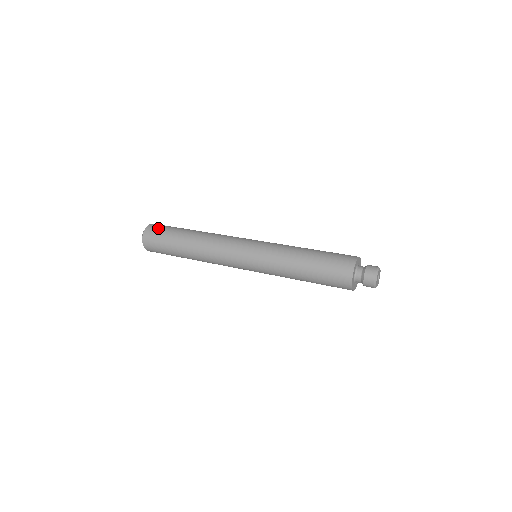
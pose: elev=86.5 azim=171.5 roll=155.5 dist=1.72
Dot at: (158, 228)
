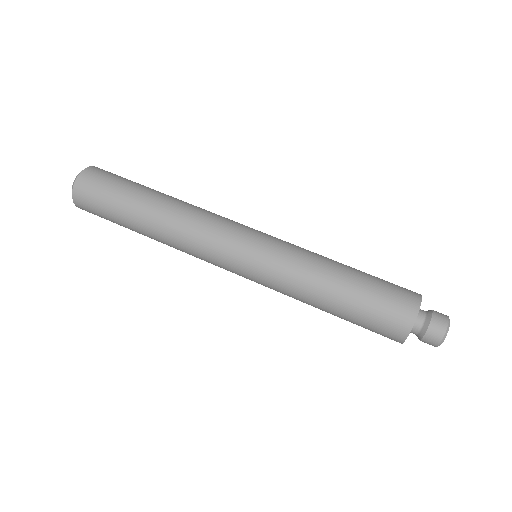
Dot at: occluded
